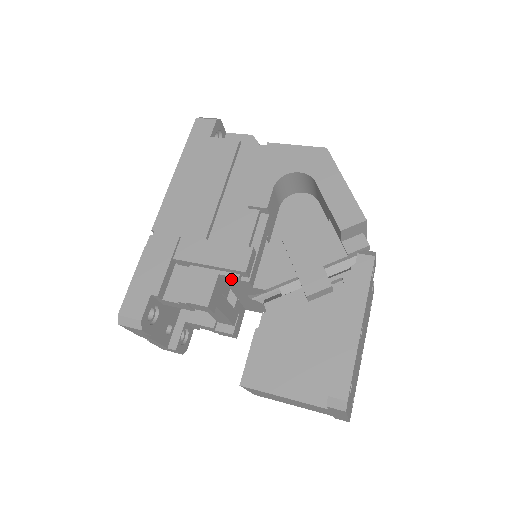
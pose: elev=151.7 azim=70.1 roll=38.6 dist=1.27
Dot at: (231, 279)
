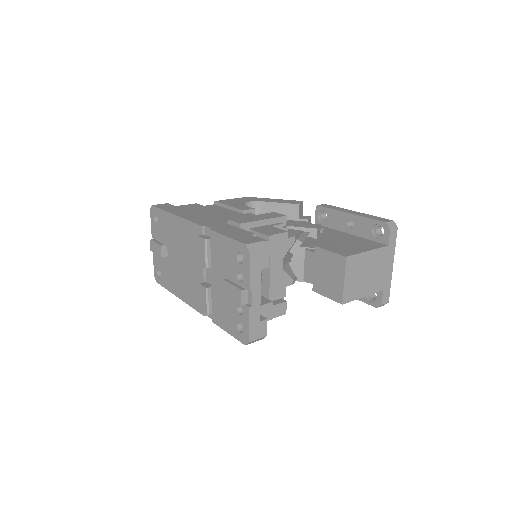
Dot at: occluded
